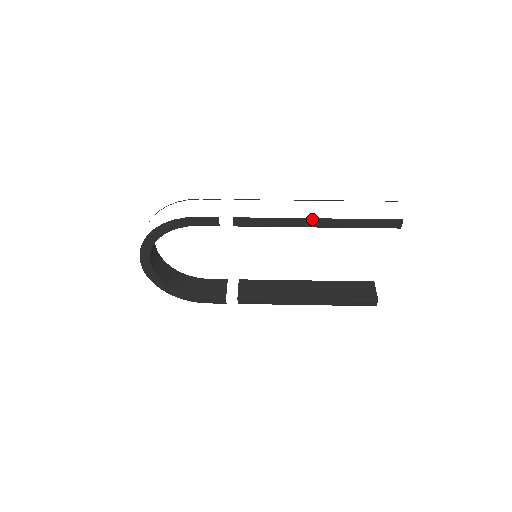
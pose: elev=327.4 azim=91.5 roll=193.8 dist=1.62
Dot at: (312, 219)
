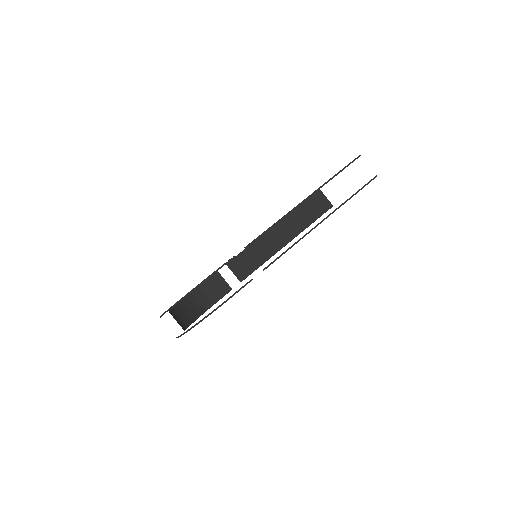
Dot at: occluded
